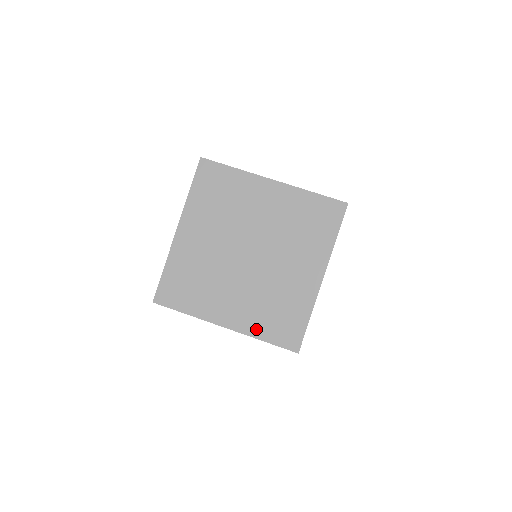
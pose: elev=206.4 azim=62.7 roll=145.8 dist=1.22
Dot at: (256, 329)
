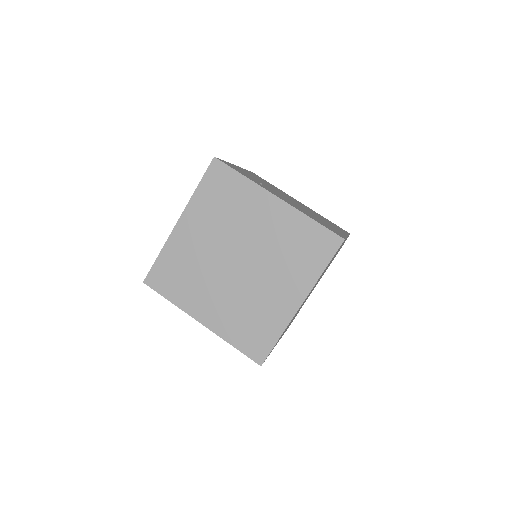
Dot at: (228, 333)
